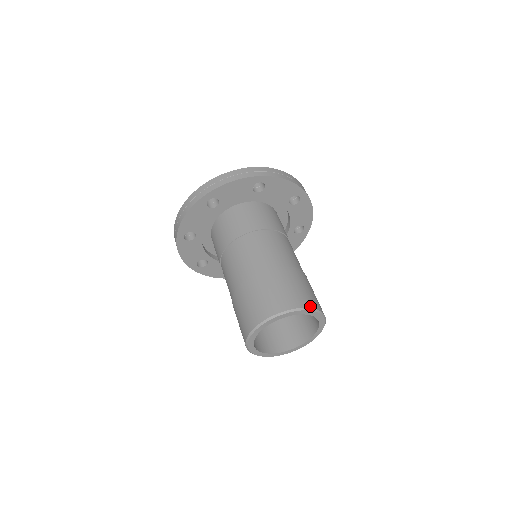
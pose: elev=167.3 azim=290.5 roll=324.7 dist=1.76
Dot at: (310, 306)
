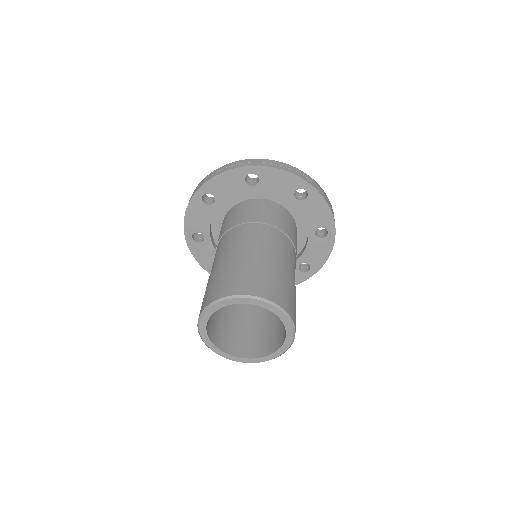
Dot at: (259, 295)
